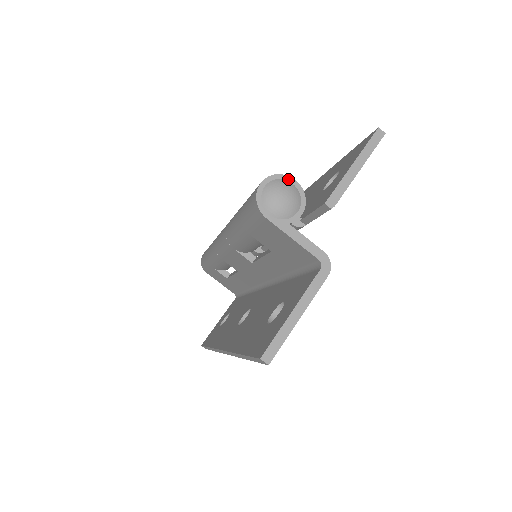
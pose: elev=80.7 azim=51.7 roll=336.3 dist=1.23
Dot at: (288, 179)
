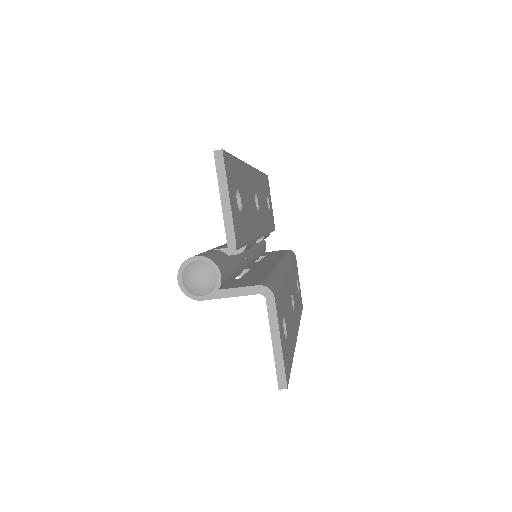
Dot at: (191, 260)
